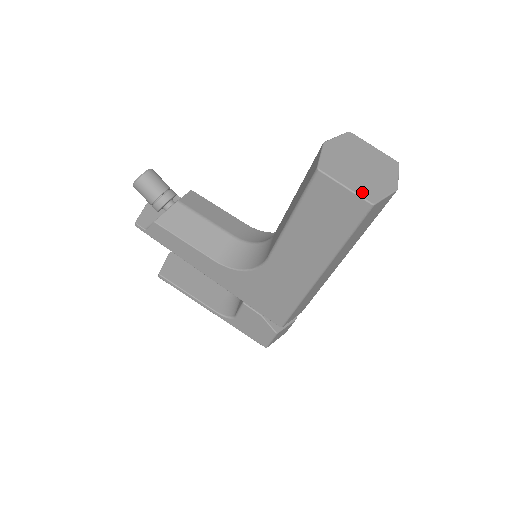
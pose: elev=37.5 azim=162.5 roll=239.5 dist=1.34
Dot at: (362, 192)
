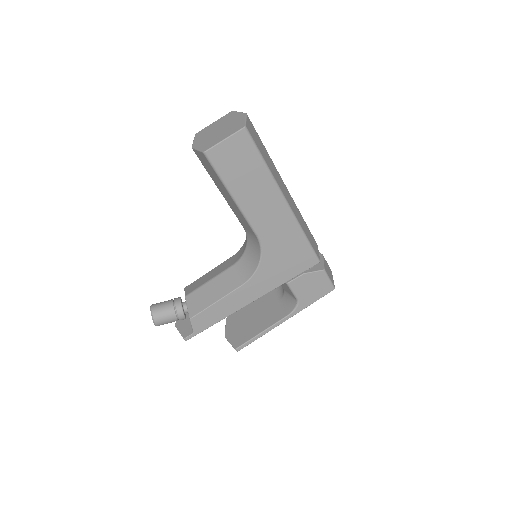
Dot at: (234, 131)
